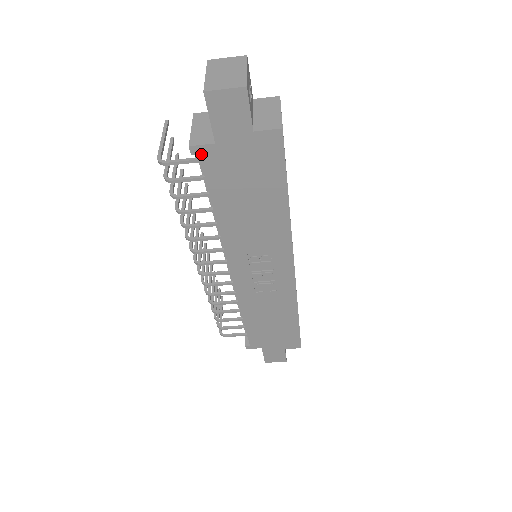
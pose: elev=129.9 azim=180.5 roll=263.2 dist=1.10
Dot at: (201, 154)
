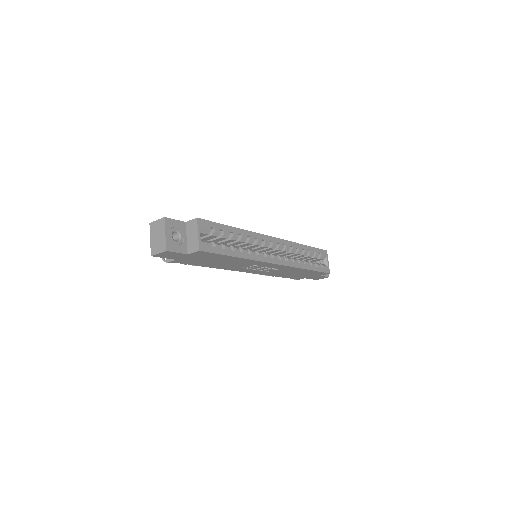
Dot at: (175, 262)
